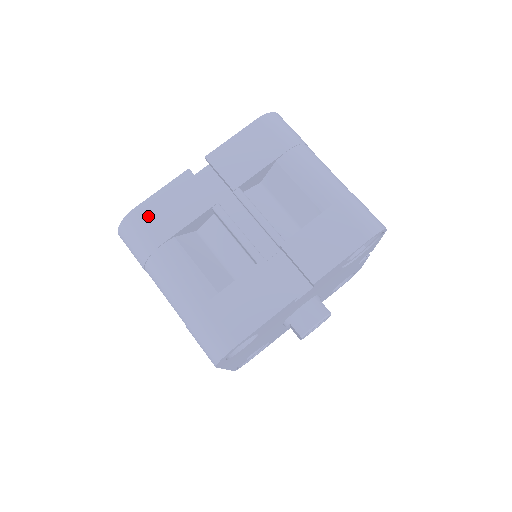
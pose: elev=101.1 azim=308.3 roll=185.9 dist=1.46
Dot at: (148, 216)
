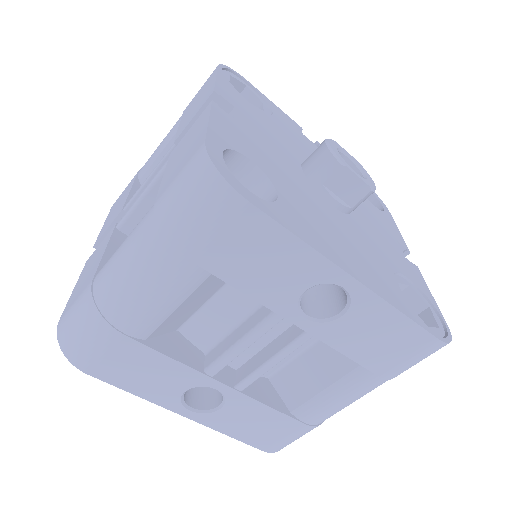
Dot at: (72, 301)
